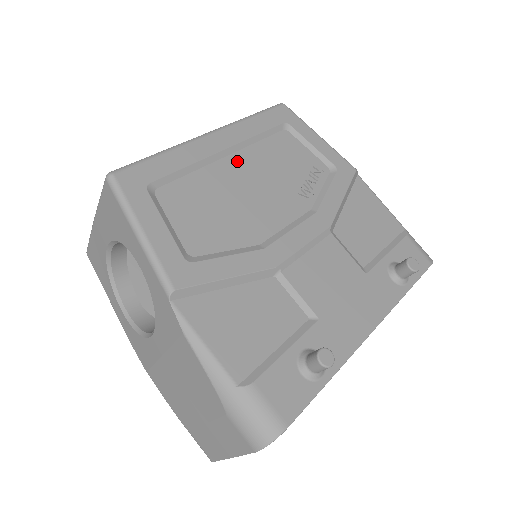
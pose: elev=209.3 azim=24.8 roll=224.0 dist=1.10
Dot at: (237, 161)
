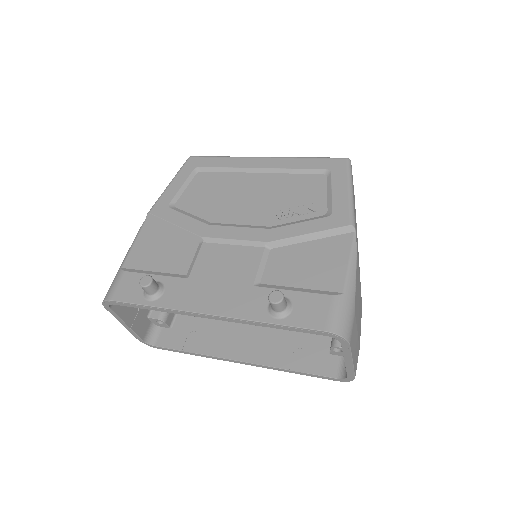
Dot at: (261, 178)
